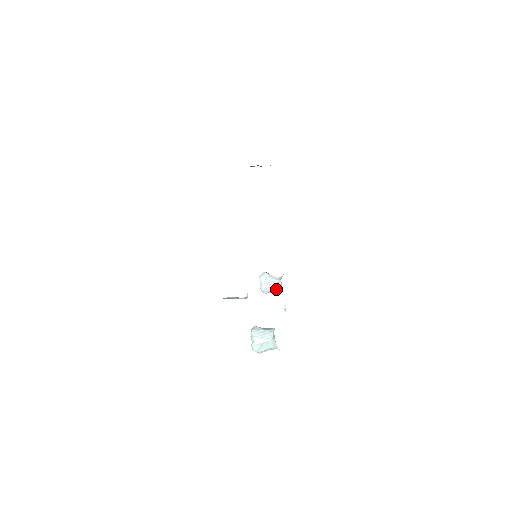
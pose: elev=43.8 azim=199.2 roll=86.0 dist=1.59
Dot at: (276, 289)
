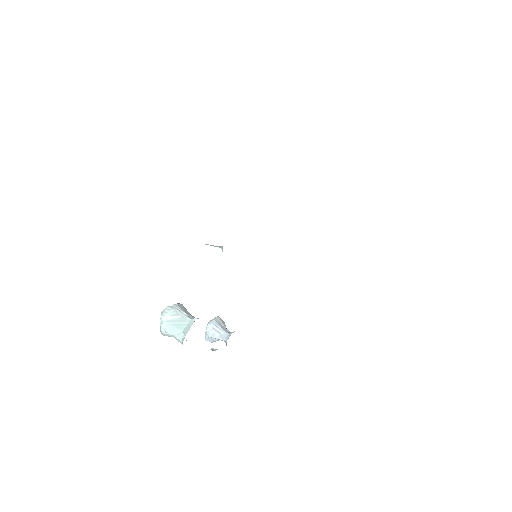
Dot at: (220, 337)
